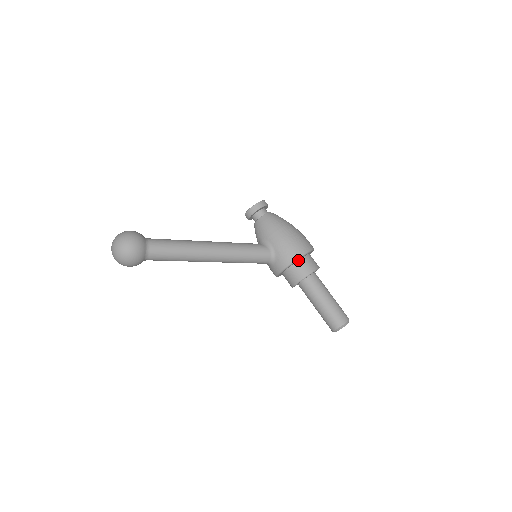
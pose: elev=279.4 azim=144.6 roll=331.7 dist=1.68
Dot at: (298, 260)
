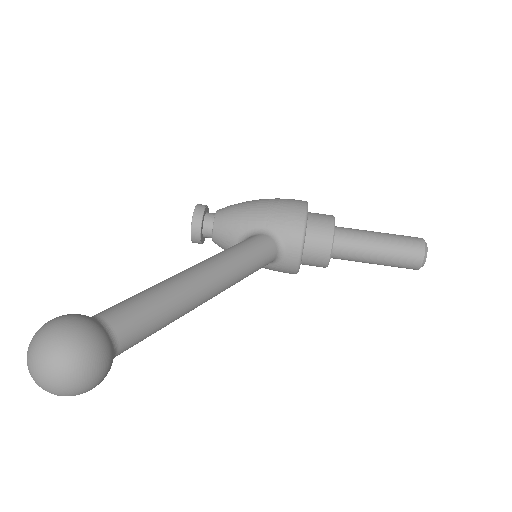
Dot at: occluded
